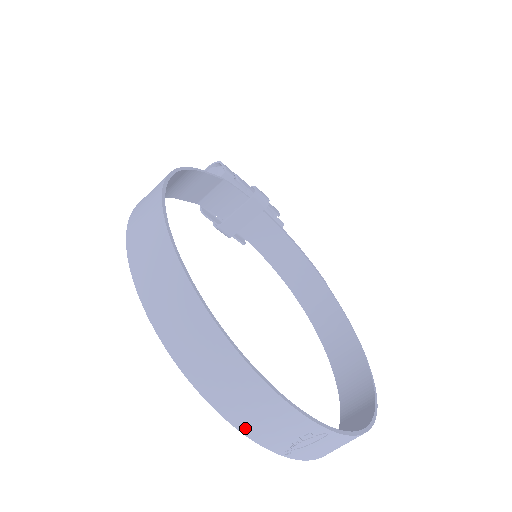
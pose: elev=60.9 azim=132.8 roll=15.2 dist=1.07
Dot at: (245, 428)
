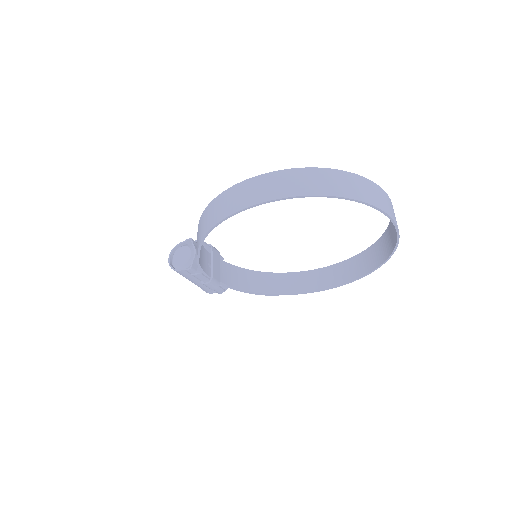
Dot at: (386, 211)
